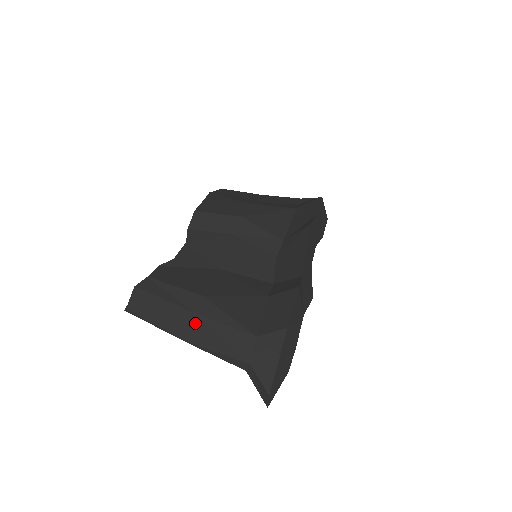
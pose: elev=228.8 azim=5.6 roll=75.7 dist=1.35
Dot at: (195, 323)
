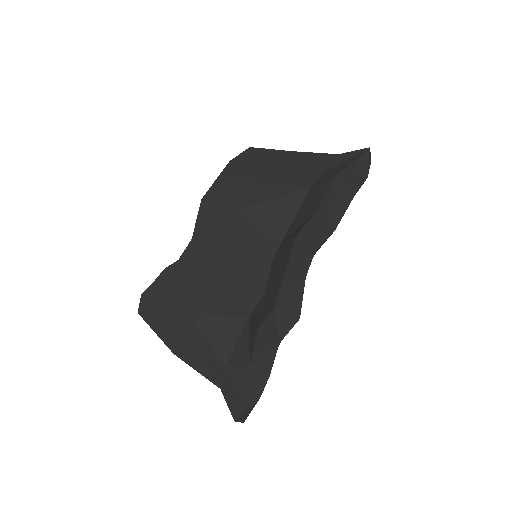
Dot at: (182, 340)
